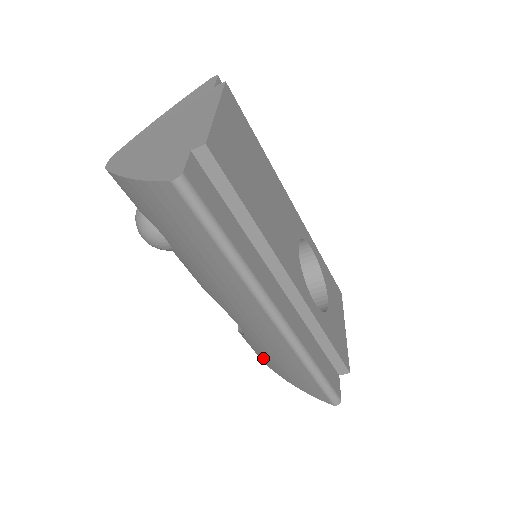
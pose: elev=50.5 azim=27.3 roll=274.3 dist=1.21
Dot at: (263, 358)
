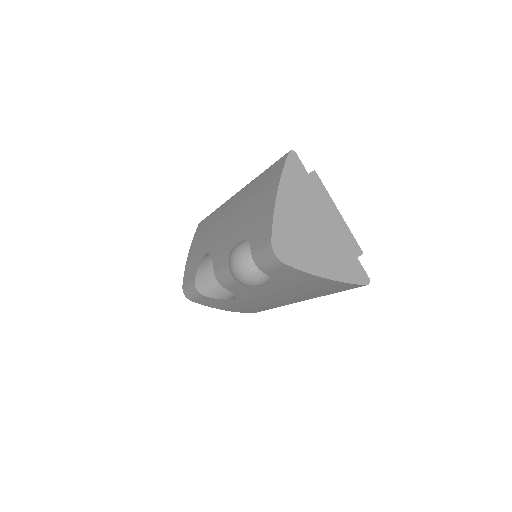
Dot at: (212, 304)
